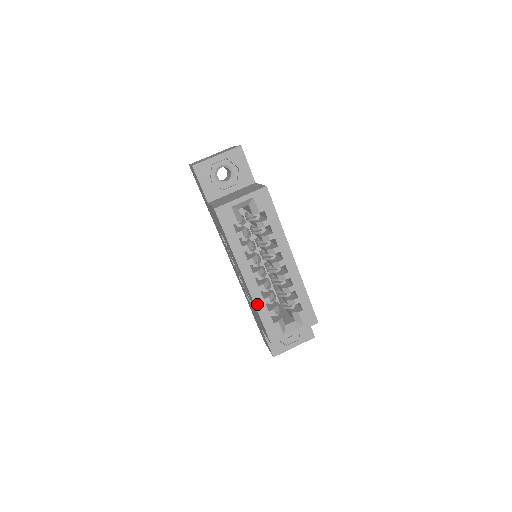
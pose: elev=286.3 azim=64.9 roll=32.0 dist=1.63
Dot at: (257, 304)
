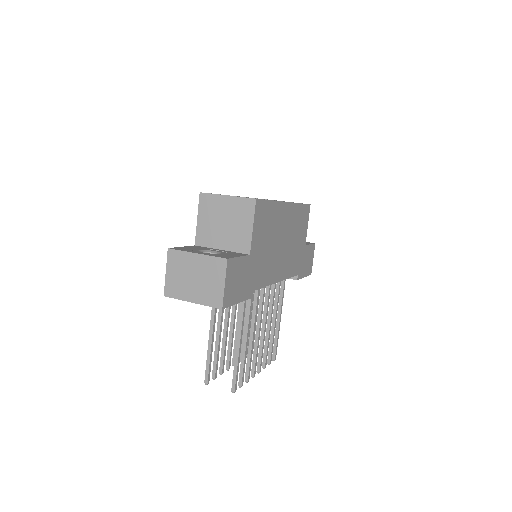
Dot at: occluded
